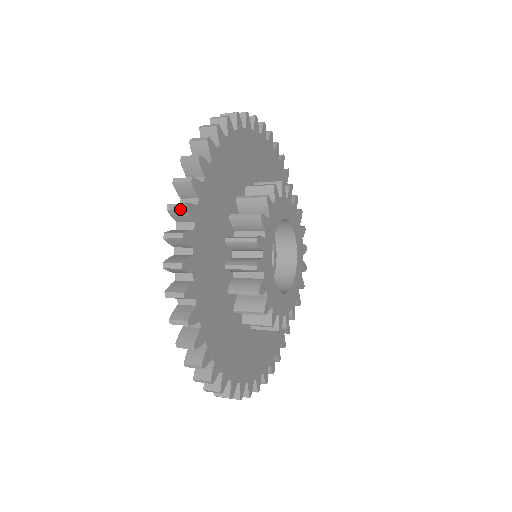
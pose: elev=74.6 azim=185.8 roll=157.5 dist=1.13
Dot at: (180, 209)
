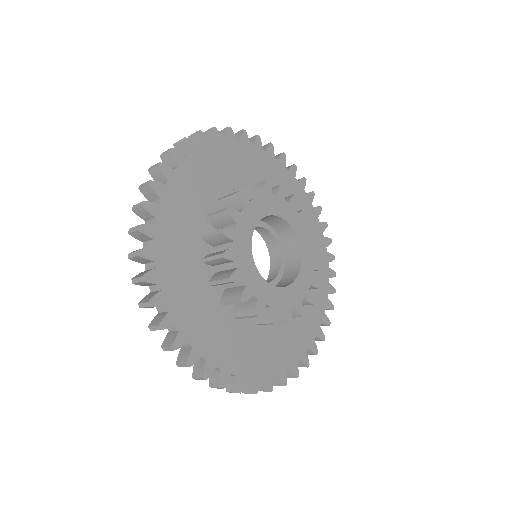
Dot at: (171, 350)
